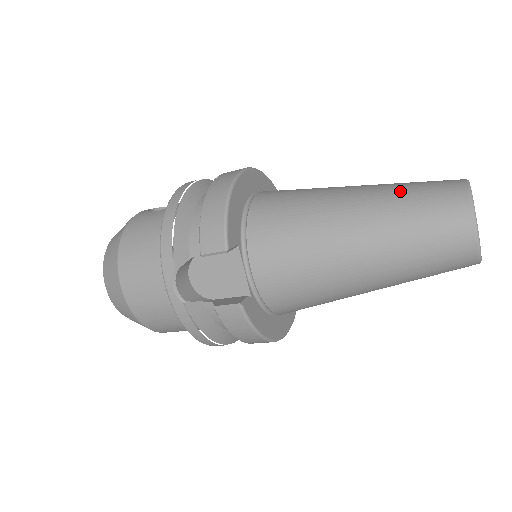
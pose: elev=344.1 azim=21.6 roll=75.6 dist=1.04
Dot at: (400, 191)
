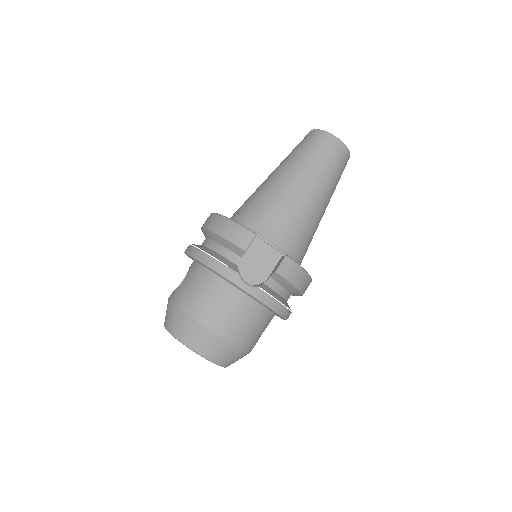
Dot at: (293, 154)
